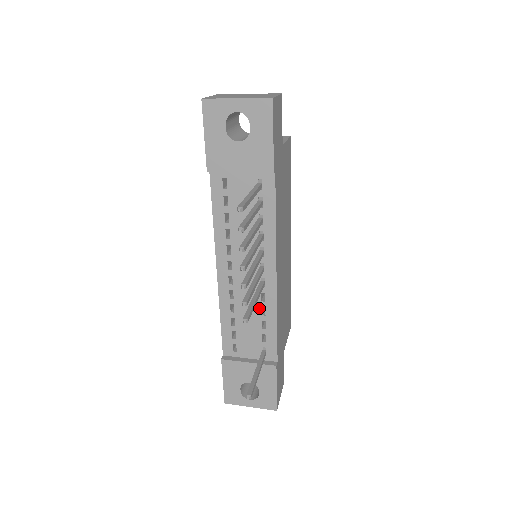
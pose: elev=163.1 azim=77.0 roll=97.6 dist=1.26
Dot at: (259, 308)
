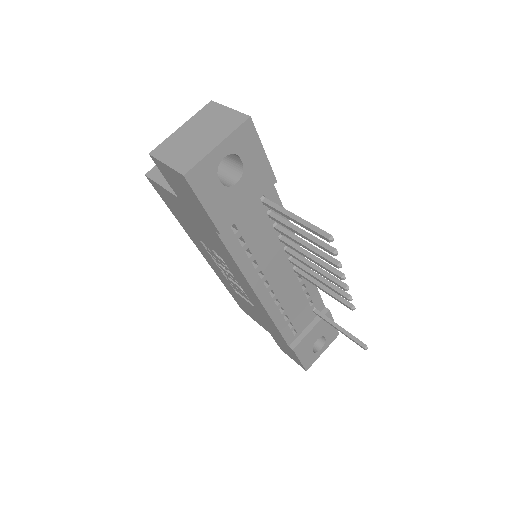
Dot at: (300, 289)
